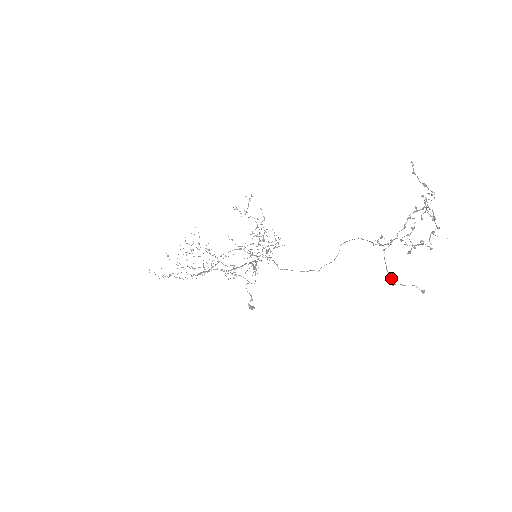
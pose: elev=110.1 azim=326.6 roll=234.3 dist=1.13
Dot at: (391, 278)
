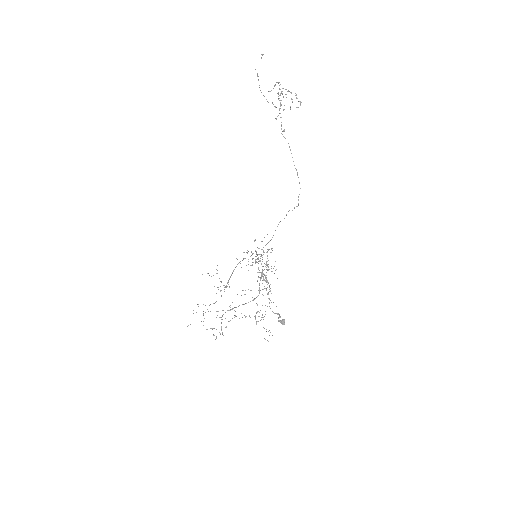
Dot at: occluded
